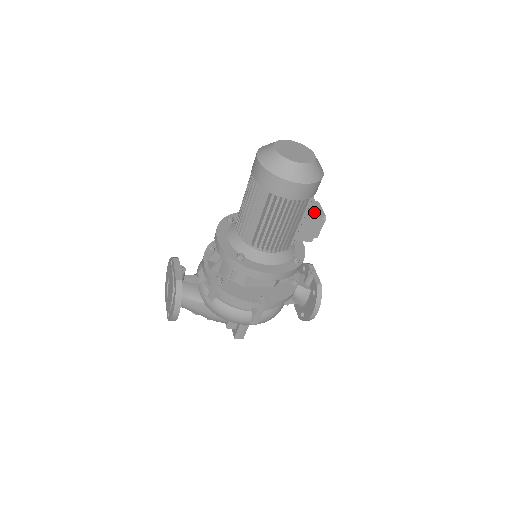
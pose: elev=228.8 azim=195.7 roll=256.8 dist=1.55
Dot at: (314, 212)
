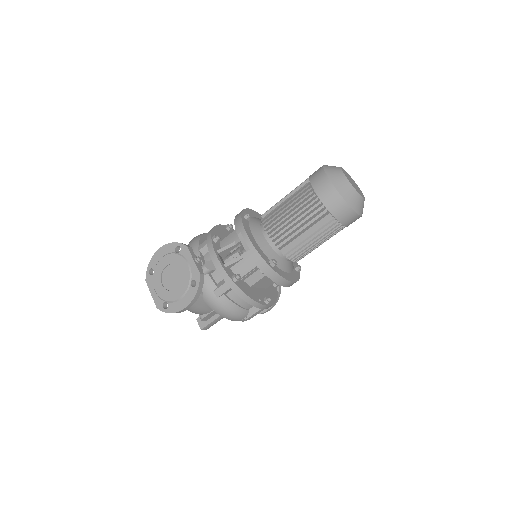
Dot at: occluded
